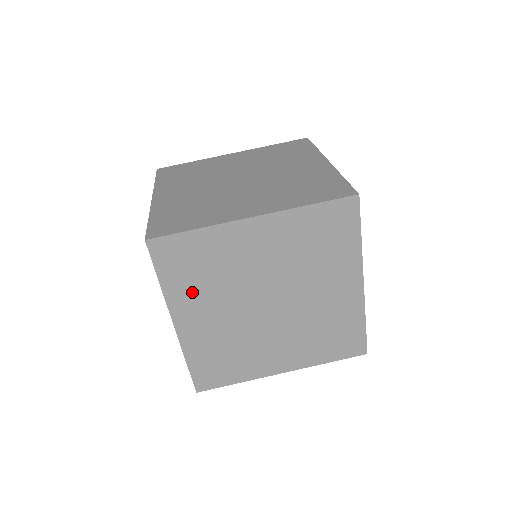
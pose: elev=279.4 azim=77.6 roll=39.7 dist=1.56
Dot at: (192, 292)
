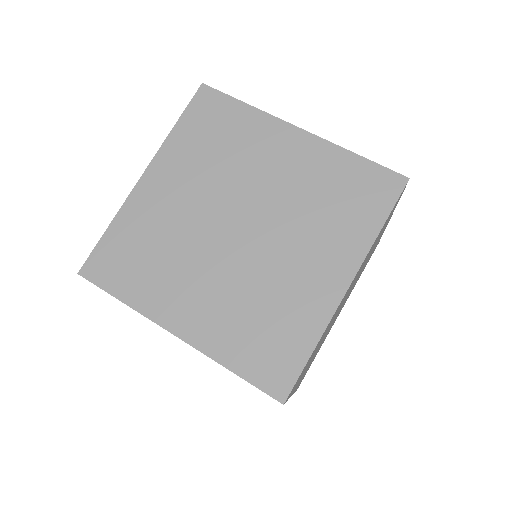
Dot at: (158, 284)
